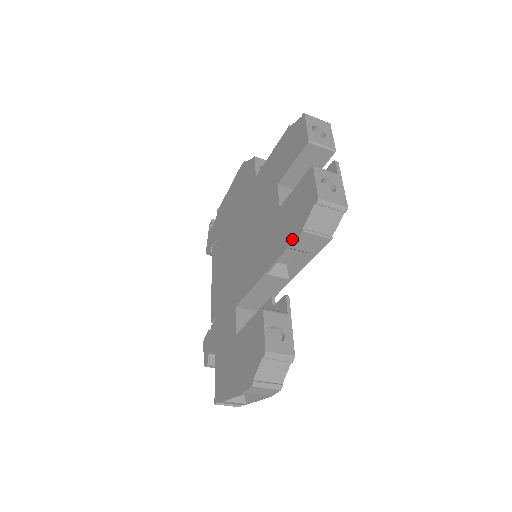
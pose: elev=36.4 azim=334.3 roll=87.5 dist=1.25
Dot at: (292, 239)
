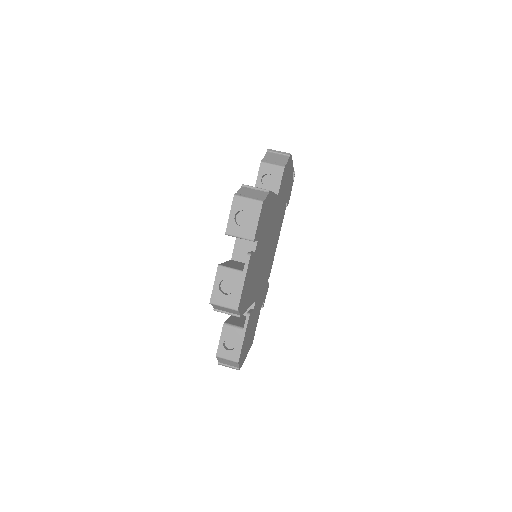
Dot at: occluded
